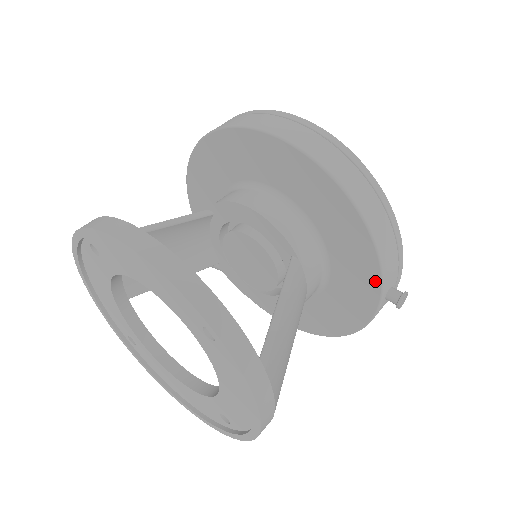
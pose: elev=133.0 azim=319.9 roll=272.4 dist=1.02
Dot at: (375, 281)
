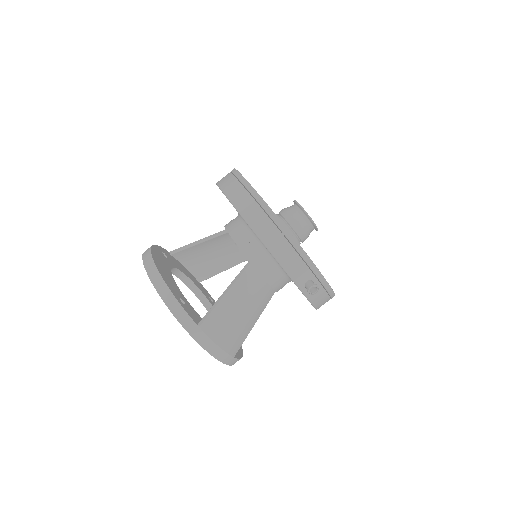
Dot at: occluded
